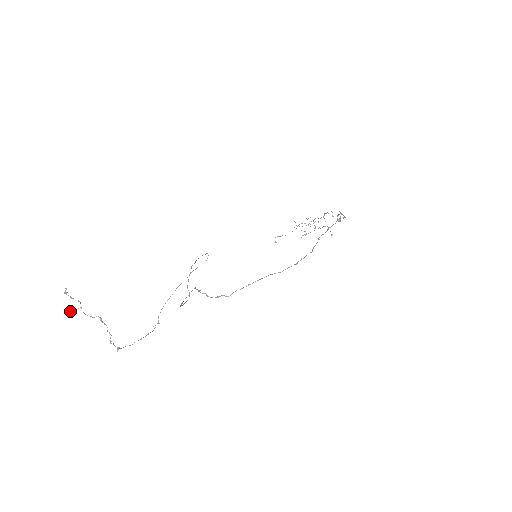
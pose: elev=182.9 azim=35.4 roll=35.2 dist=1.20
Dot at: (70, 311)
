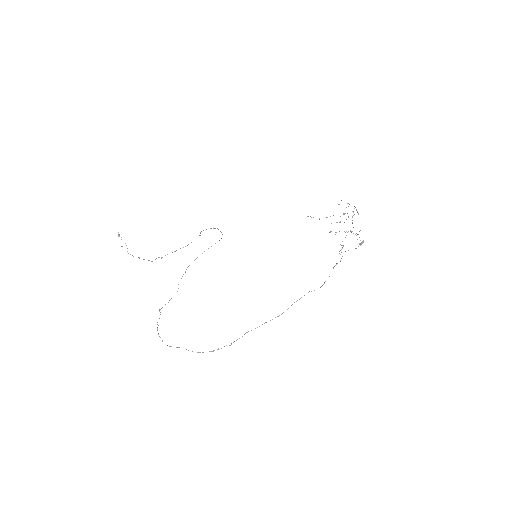
Dot at: occluded
